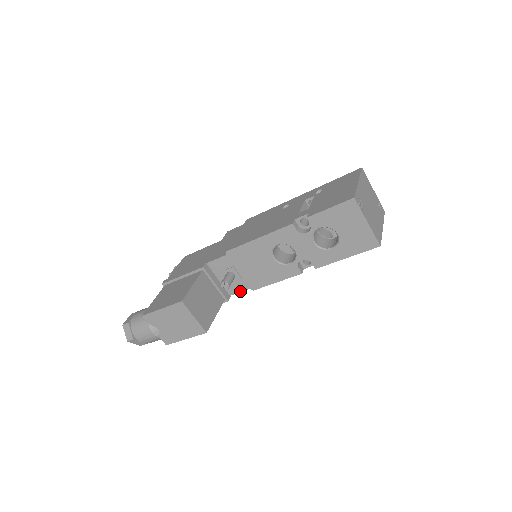
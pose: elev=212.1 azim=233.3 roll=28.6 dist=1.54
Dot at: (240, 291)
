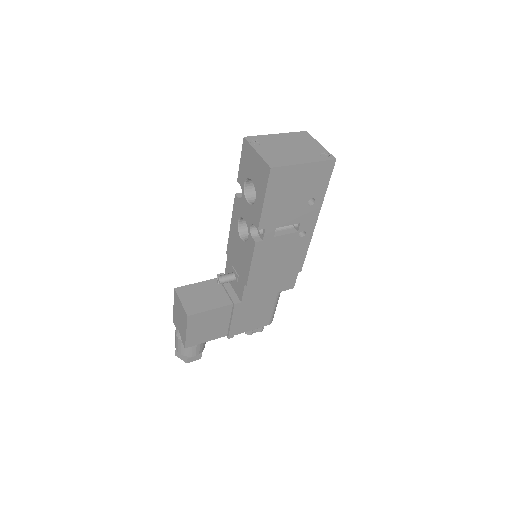
Dot at: (243, 292)
